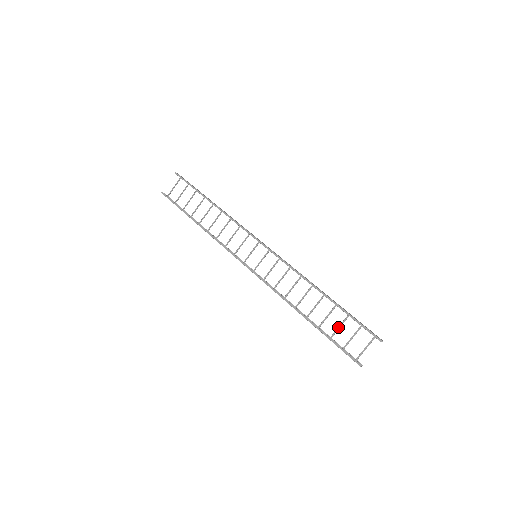
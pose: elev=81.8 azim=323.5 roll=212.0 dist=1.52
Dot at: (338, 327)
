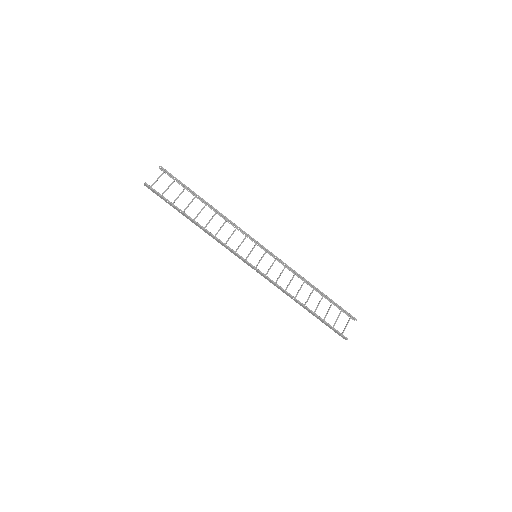
Dot at: (326, 313)
